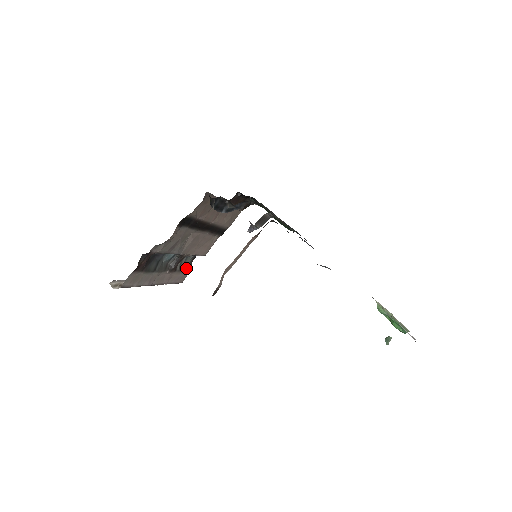
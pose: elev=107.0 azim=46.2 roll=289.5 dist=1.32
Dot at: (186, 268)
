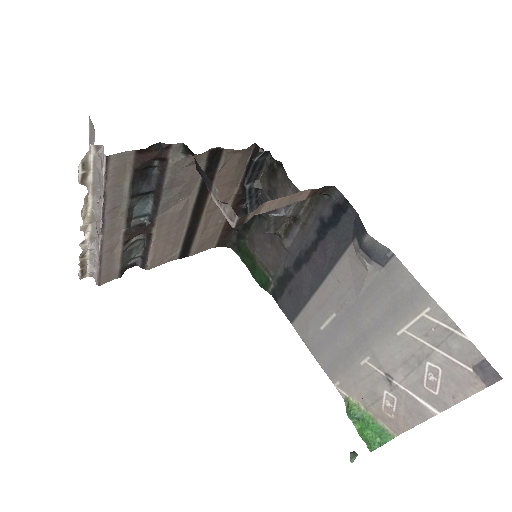
Dot at: (124, 263)
